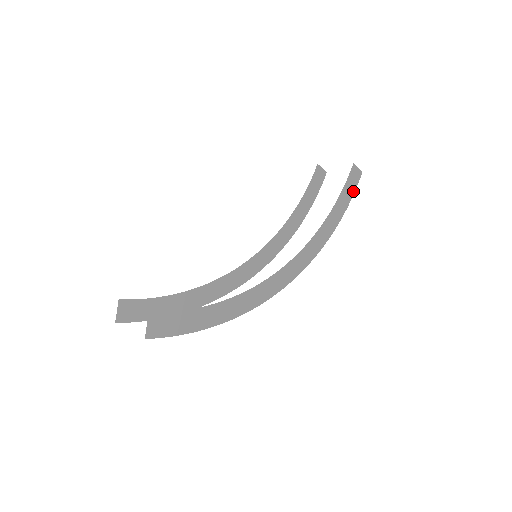
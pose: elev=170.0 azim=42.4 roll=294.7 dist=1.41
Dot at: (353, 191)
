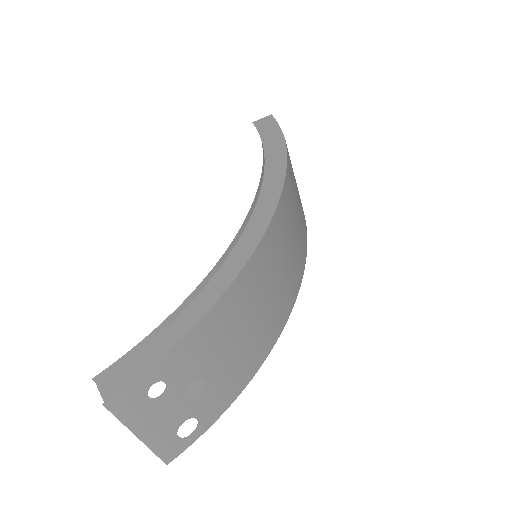
Dot at: (277, 127)
